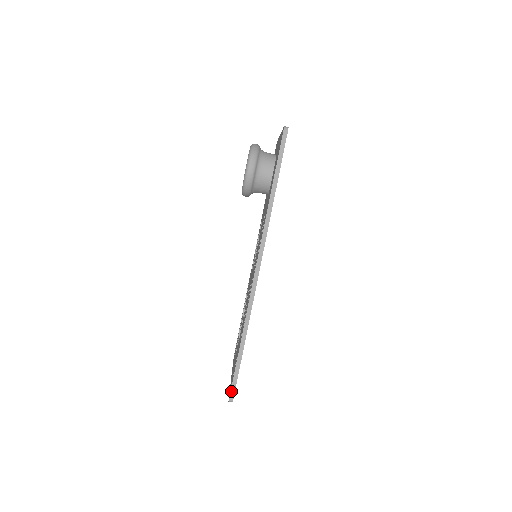
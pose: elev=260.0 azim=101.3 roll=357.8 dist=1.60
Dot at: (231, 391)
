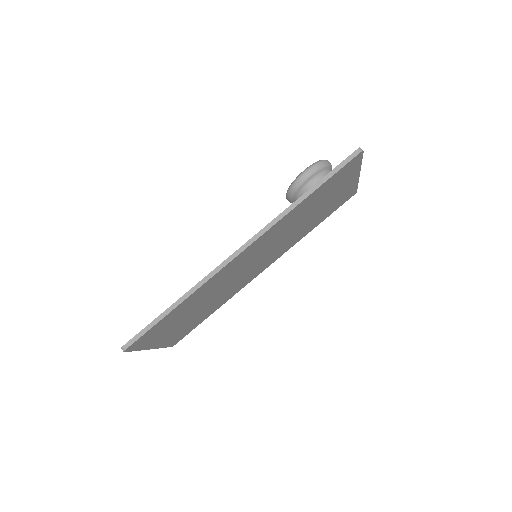
Dot at: (131, 339)
